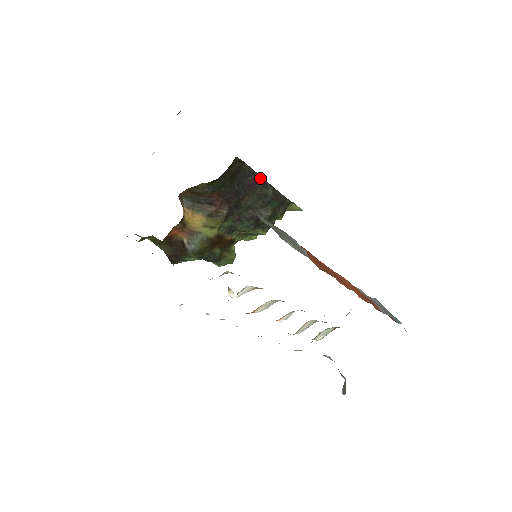
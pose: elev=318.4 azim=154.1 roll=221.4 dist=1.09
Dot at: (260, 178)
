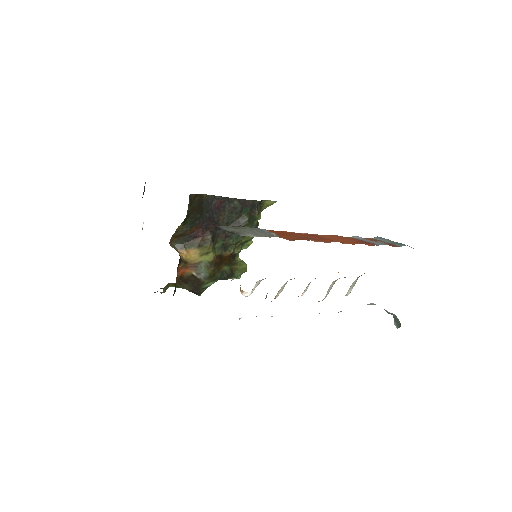
Dot at: (222, 198)
